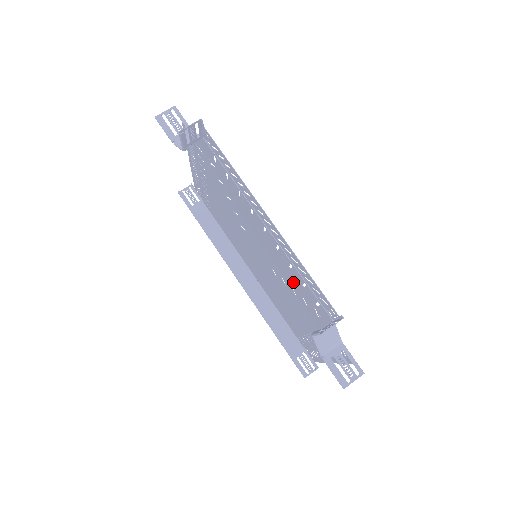
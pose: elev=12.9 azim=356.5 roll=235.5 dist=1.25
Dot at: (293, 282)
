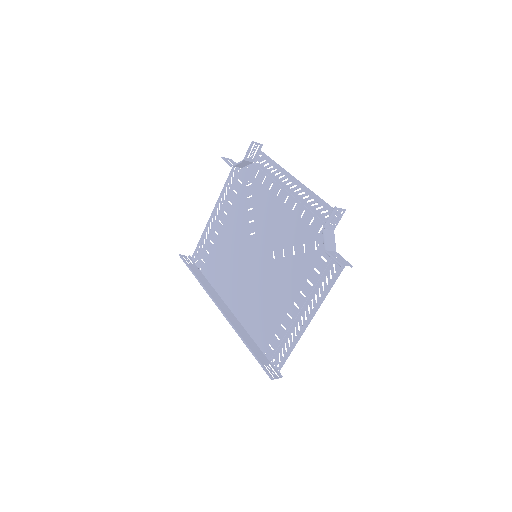
Dot at: (298, 235)
